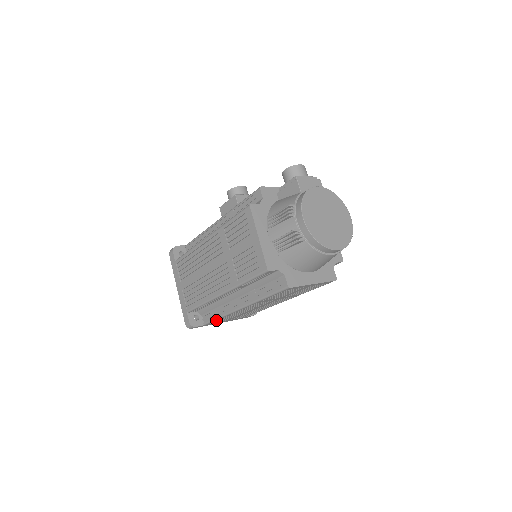
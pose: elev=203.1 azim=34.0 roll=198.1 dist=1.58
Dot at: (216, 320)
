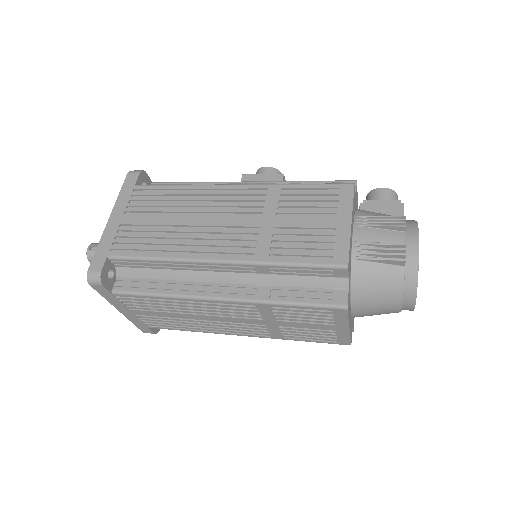
Dot at: (144, 296)
